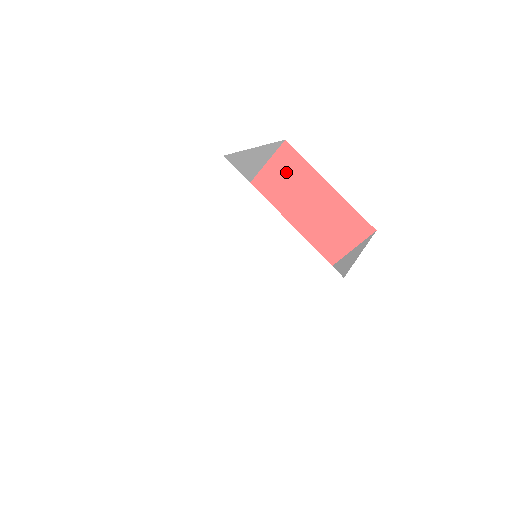
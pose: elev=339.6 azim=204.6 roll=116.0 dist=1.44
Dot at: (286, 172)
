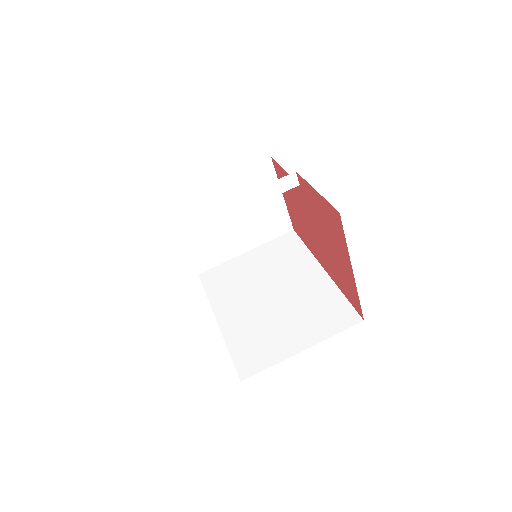
Dot at: (331, 221)
